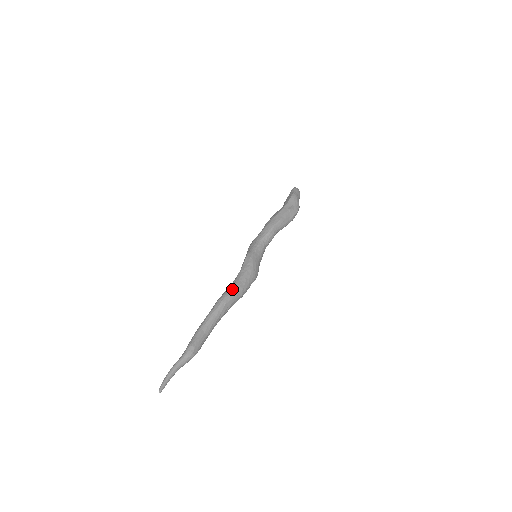
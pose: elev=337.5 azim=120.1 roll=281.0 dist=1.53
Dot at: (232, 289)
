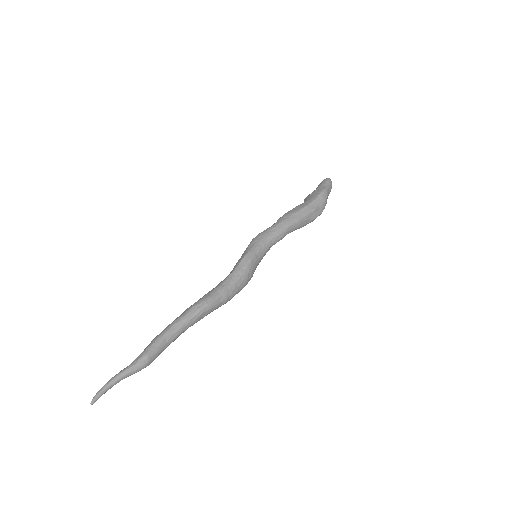
Dot at: (216, 296)
